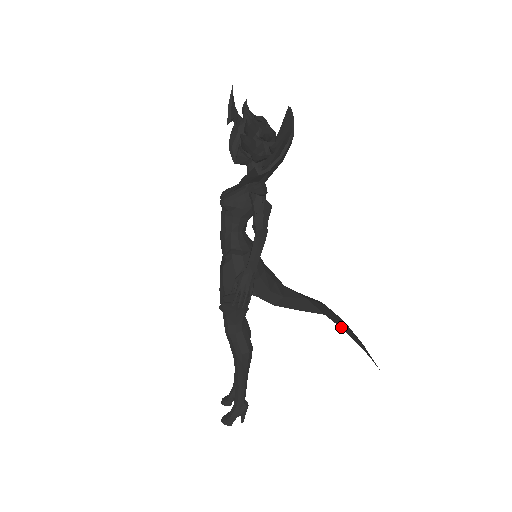
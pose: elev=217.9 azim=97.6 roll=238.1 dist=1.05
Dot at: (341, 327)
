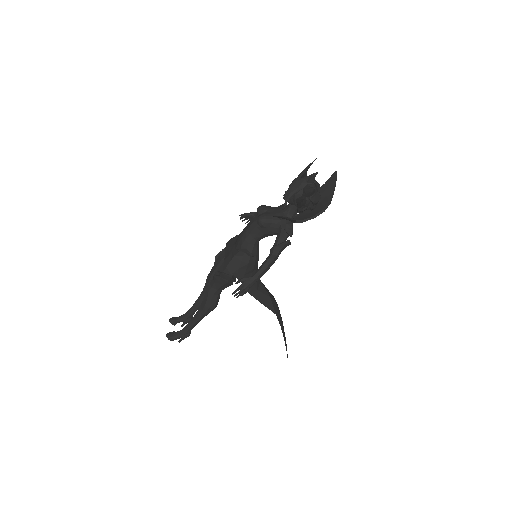
Dot at: (281, 326)
